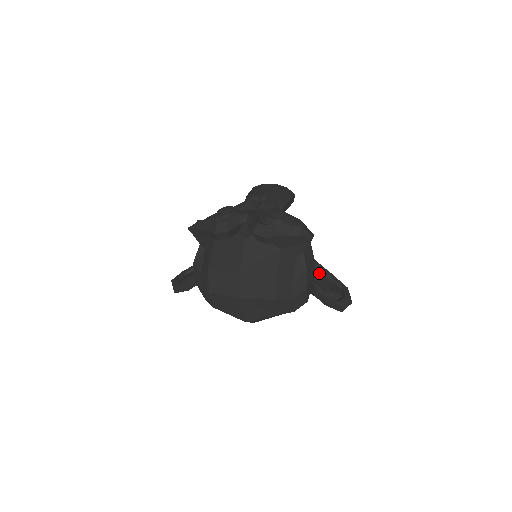
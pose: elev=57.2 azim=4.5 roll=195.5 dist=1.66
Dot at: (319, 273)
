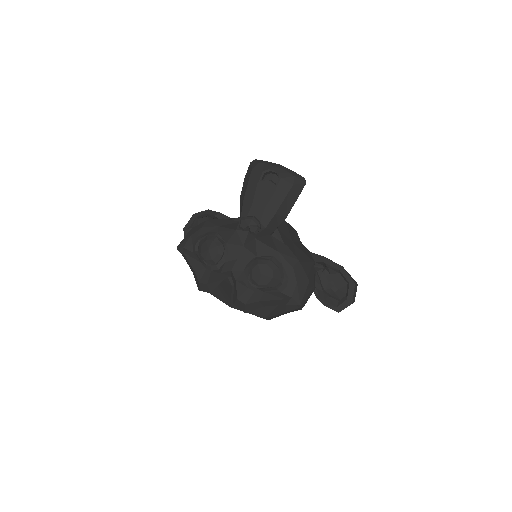
Dot at: (326, 267)
